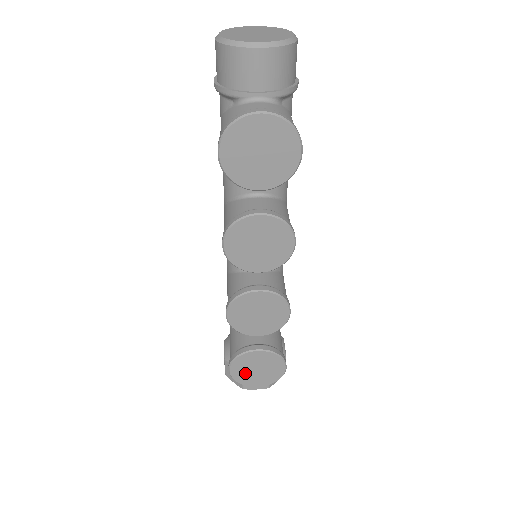
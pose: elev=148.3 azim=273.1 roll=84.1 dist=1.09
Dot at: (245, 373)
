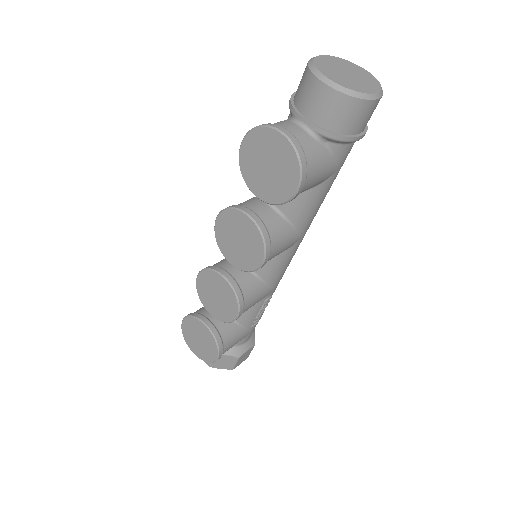
Dot at: (190, 334)
